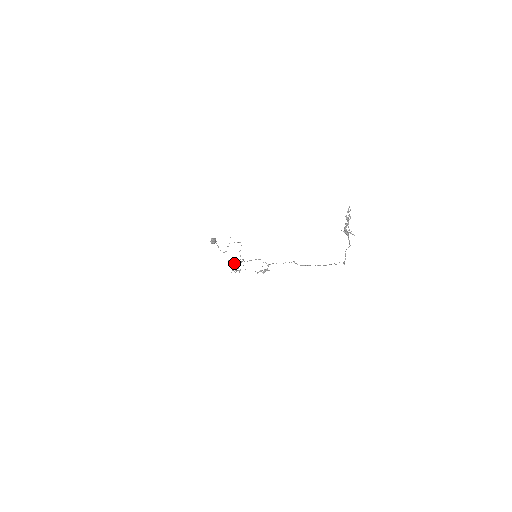
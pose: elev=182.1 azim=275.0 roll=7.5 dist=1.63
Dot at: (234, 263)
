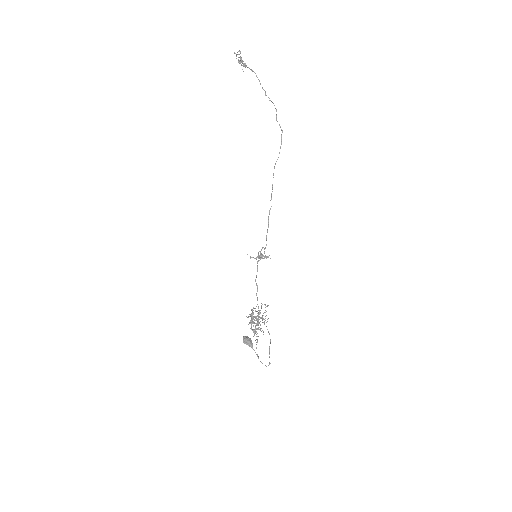
Dot at: (251, 314)
